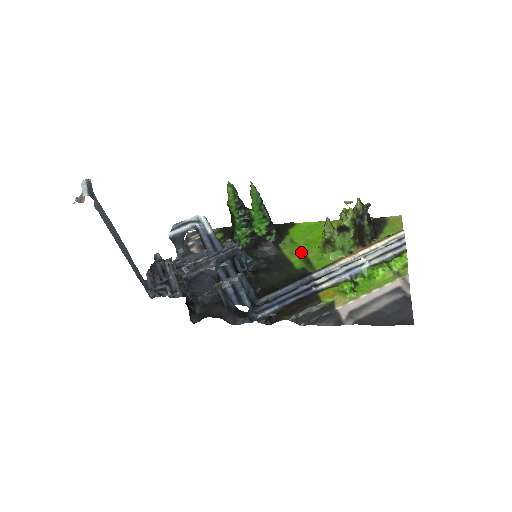
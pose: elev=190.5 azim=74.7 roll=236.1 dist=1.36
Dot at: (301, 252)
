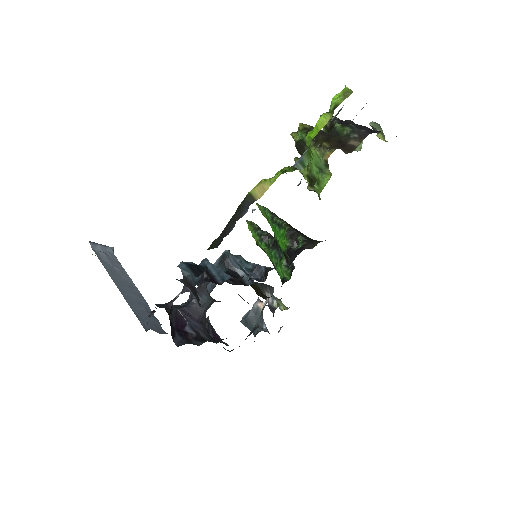
Dot at: occluded
